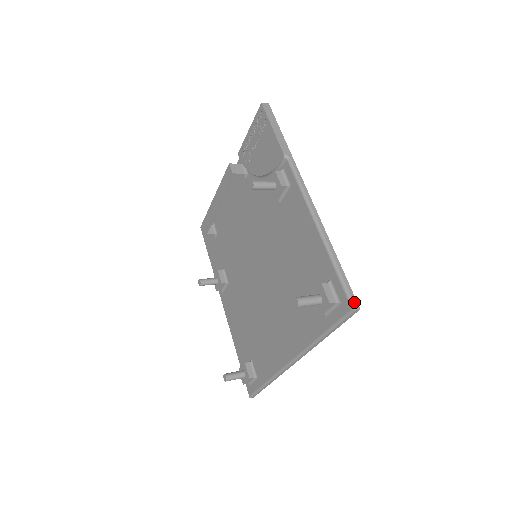
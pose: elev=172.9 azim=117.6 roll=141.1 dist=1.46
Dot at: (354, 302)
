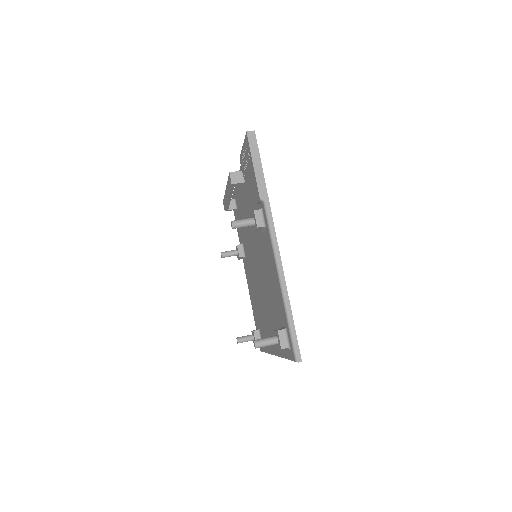
Dot at: (297, 355)
